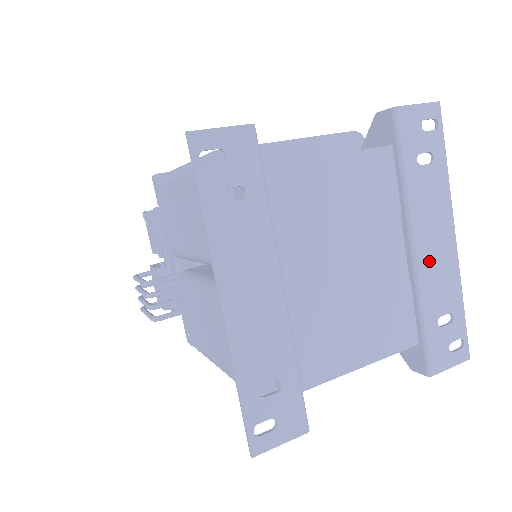
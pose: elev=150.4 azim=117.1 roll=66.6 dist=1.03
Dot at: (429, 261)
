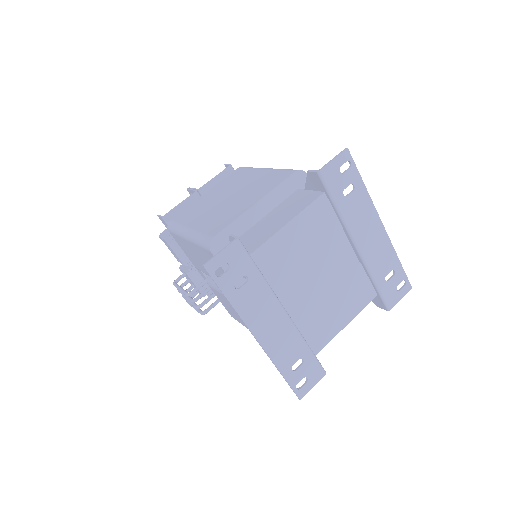
Dot at: (369, 249)
